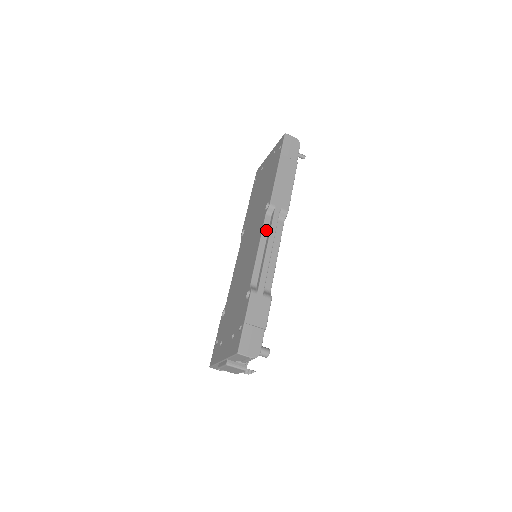
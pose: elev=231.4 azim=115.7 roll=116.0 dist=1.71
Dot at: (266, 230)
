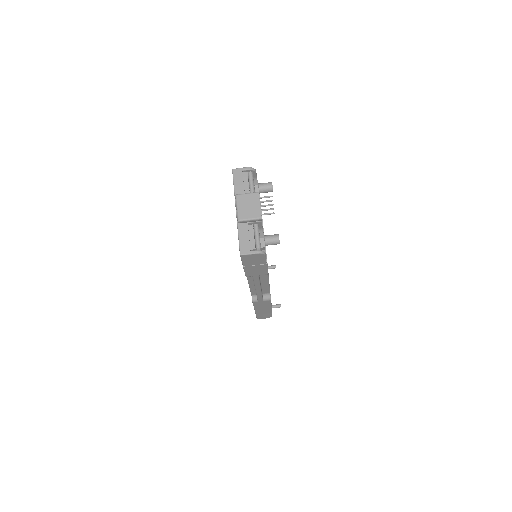
Dot at: occluded
